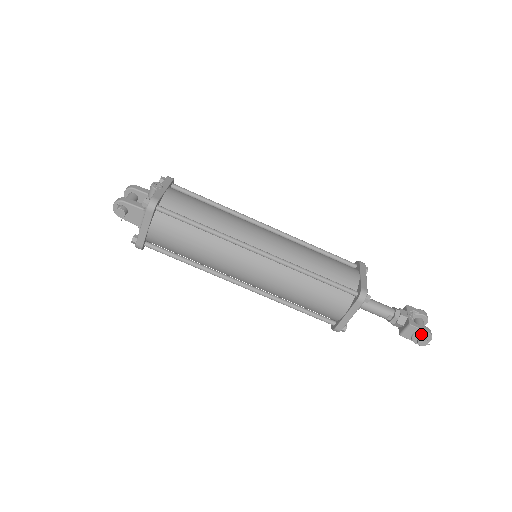
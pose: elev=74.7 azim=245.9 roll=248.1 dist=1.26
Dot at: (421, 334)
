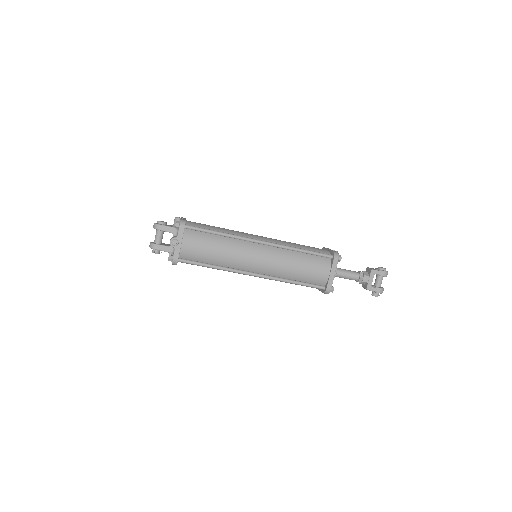
Dot at: (375, 292)
